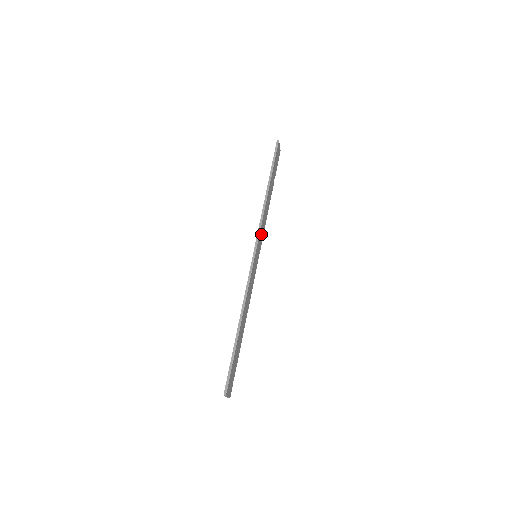
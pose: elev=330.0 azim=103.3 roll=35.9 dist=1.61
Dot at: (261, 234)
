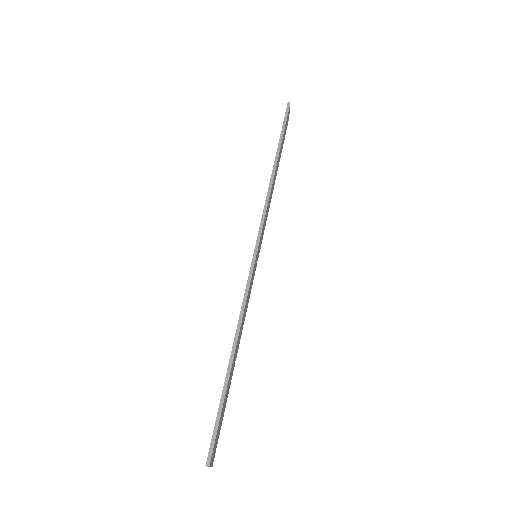
Dot at: occluded
